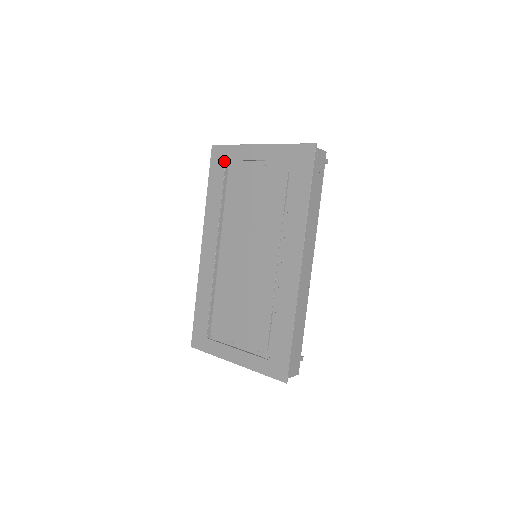
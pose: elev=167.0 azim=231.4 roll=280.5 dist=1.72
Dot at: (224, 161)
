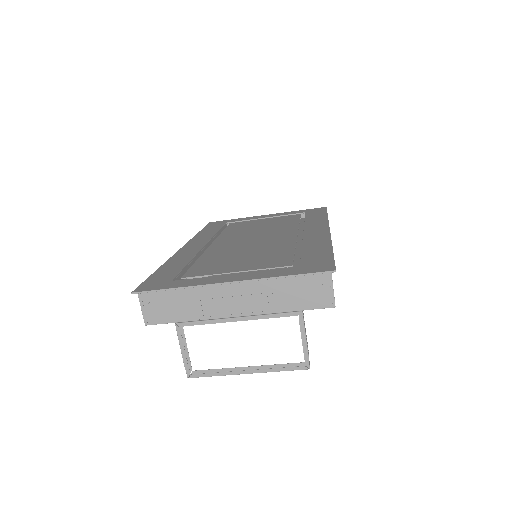
Dot at: (224, 223)
